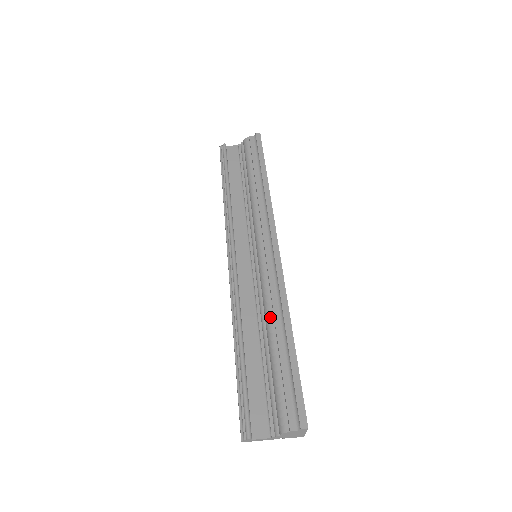
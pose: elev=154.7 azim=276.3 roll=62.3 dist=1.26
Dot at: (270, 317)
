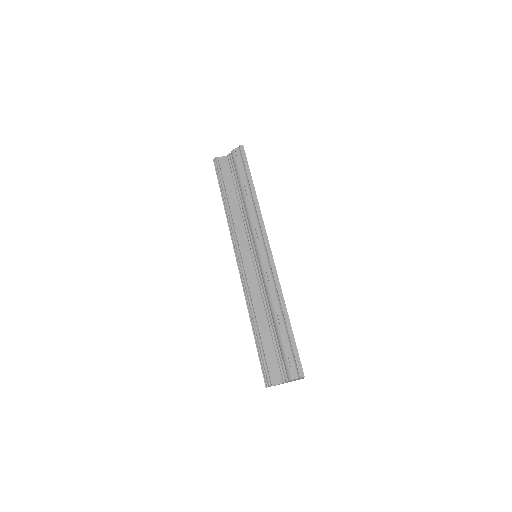
Dot at: (272, 304)
